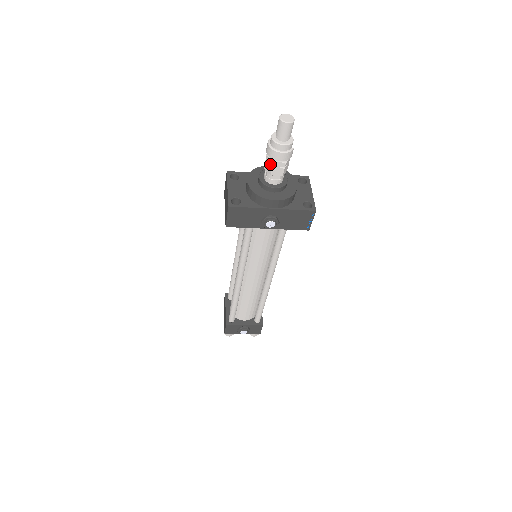
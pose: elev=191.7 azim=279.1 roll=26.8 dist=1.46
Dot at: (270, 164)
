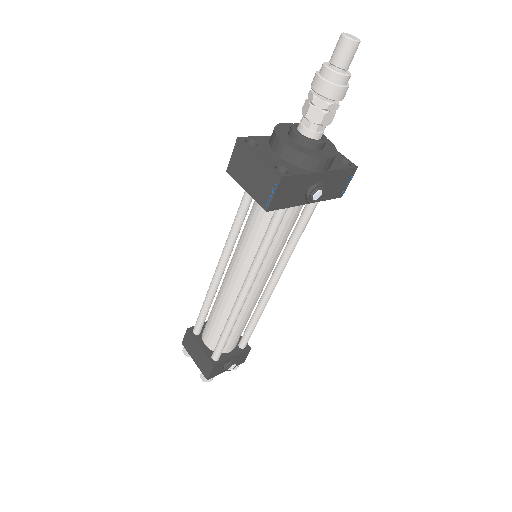
Dot at: (322, 108)
